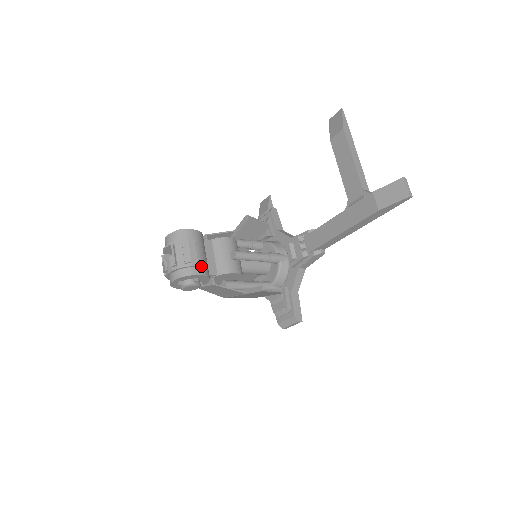
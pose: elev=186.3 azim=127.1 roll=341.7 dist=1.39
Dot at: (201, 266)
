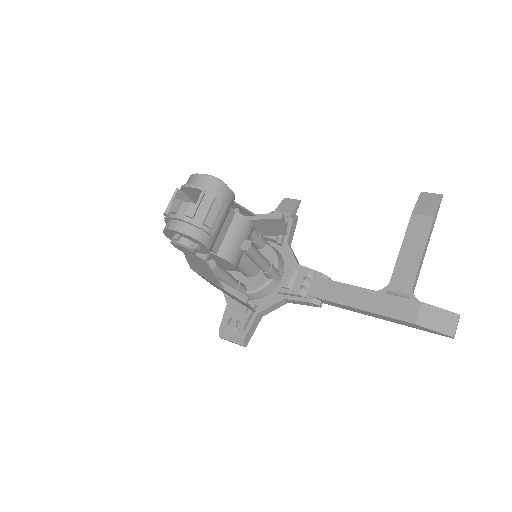
Dot at: (214, 237)
